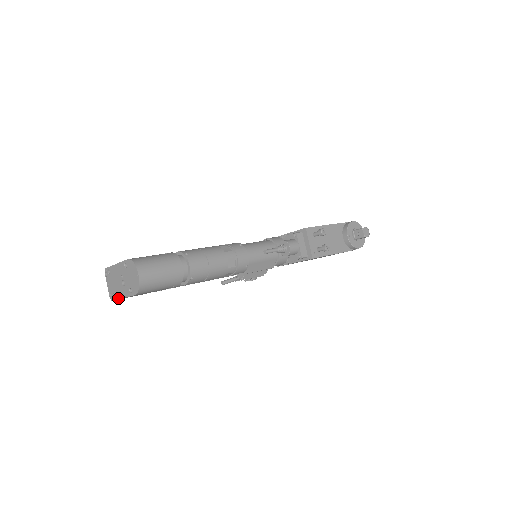
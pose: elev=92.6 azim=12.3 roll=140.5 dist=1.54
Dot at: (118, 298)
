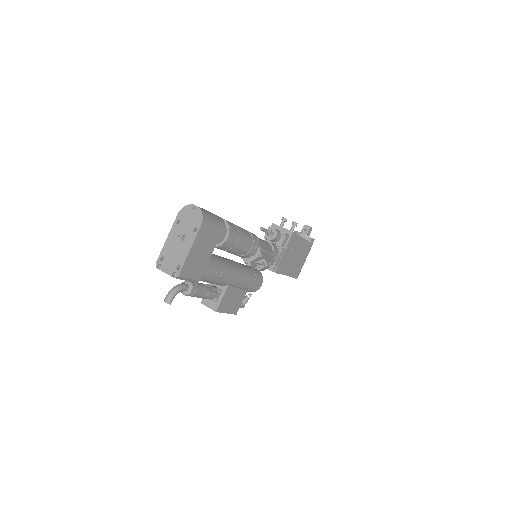
Dot at: (184, 260)
